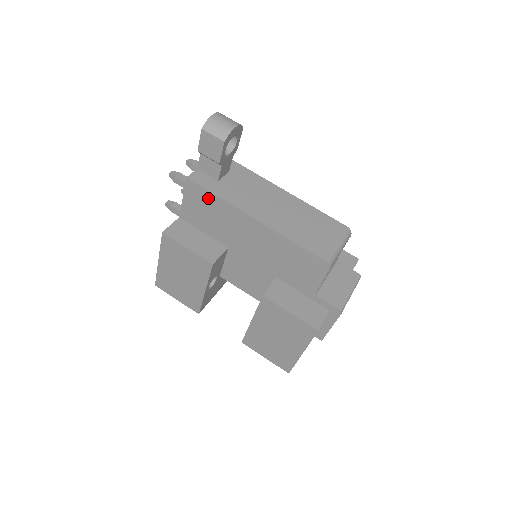
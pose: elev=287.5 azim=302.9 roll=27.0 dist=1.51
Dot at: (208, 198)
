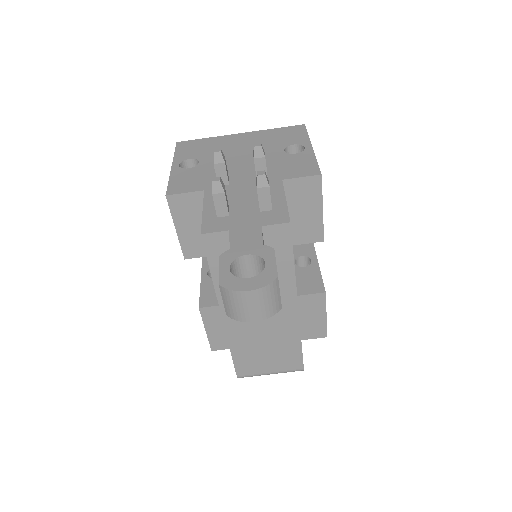
Dot at: occluded
